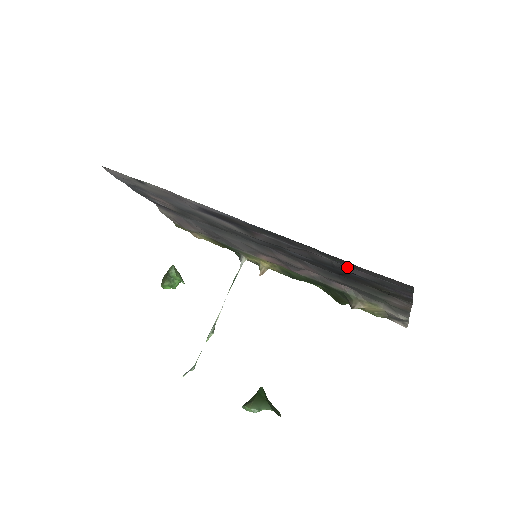
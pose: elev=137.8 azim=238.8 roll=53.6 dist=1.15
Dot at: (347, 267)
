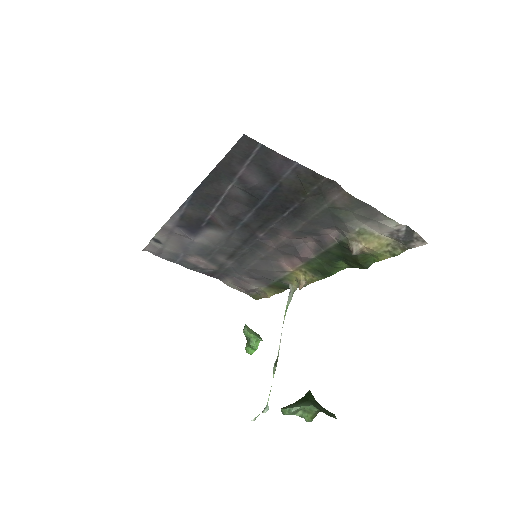
Dot at: (242, 179)
